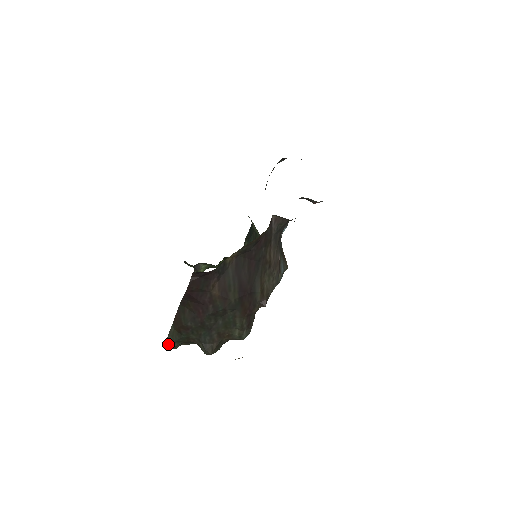
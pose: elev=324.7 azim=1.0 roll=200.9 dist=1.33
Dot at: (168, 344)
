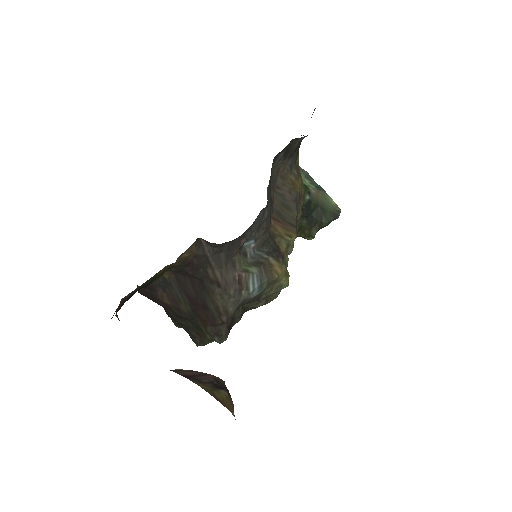
Dot at: occluded
